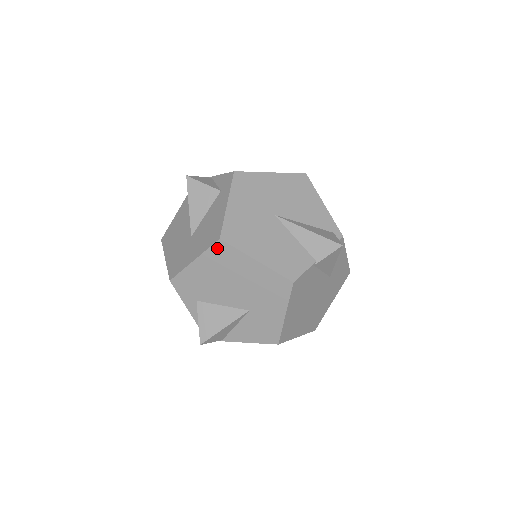
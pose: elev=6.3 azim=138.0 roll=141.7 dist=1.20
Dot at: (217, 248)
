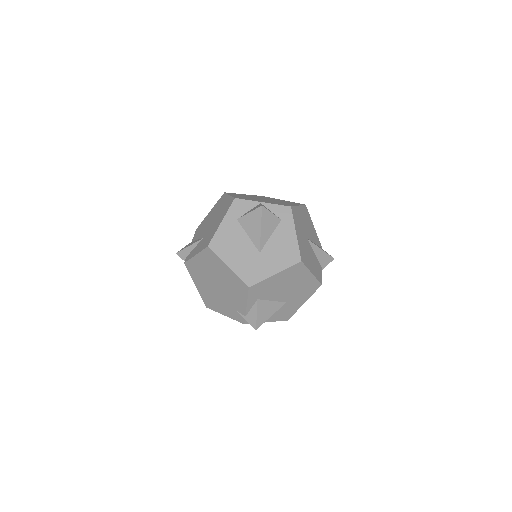
Dot at: (296, 266)
